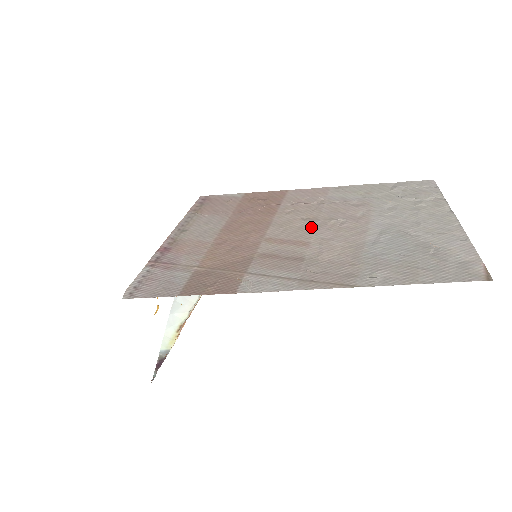
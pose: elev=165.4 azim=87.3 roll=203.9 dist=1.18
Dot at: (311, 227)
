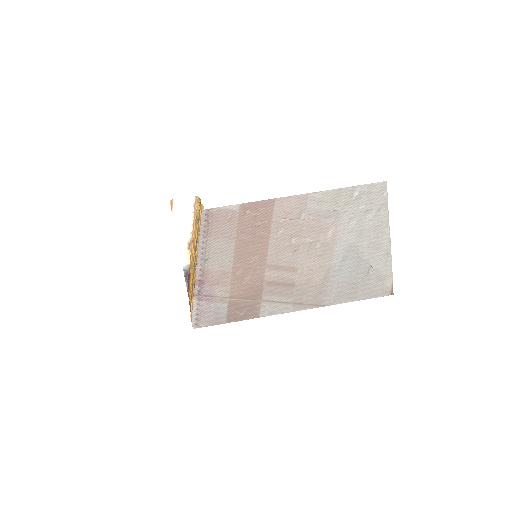
Dot at: (297, 251)
